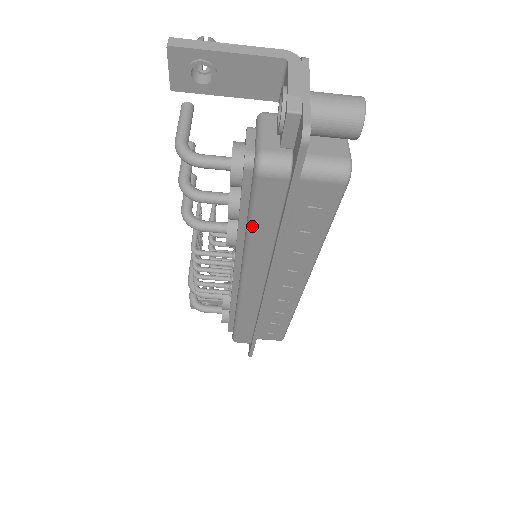
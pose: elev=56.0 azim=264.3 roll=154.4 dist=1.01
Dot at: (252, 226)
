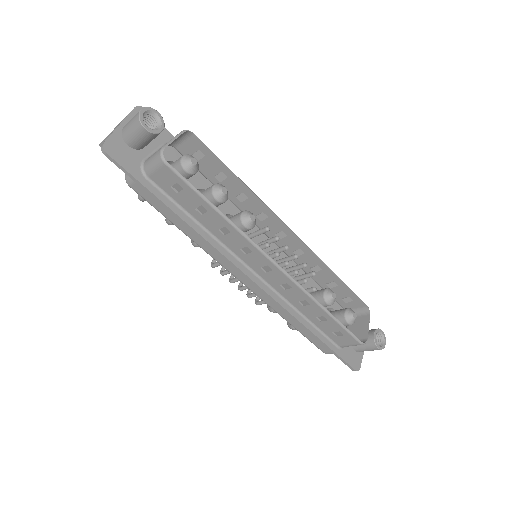
Dot at: (173, 223)
